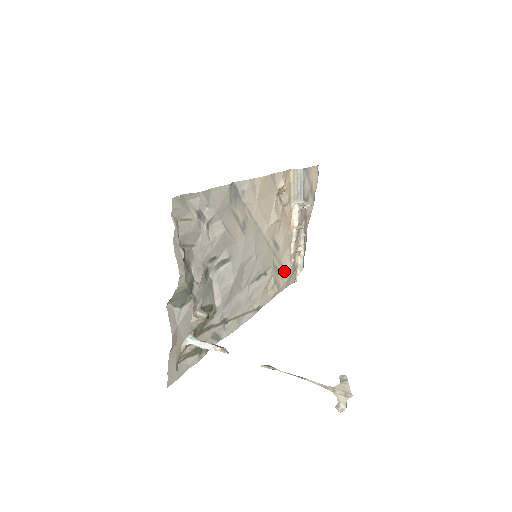
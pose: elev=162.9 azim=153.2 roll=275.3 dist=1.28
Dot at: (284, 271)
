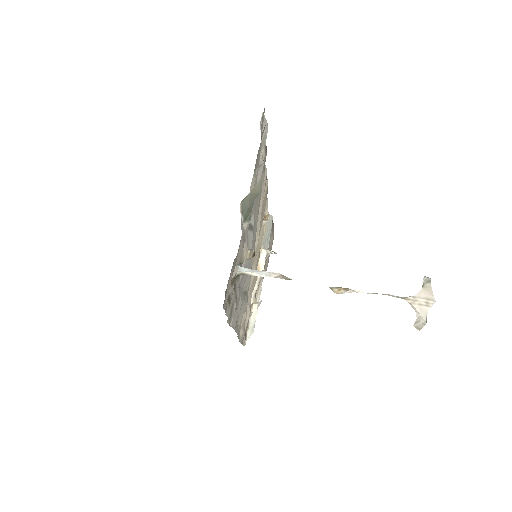
Dot at: occluded
